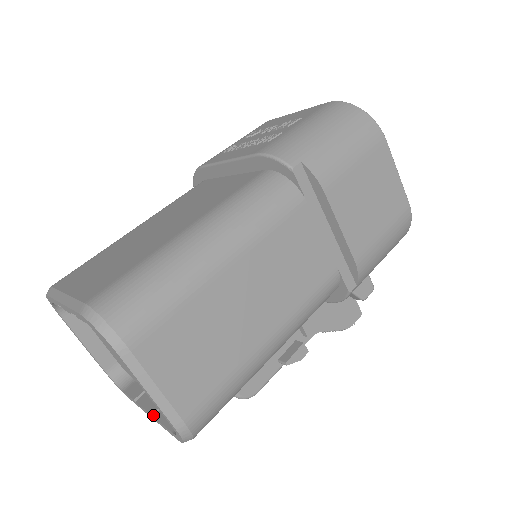
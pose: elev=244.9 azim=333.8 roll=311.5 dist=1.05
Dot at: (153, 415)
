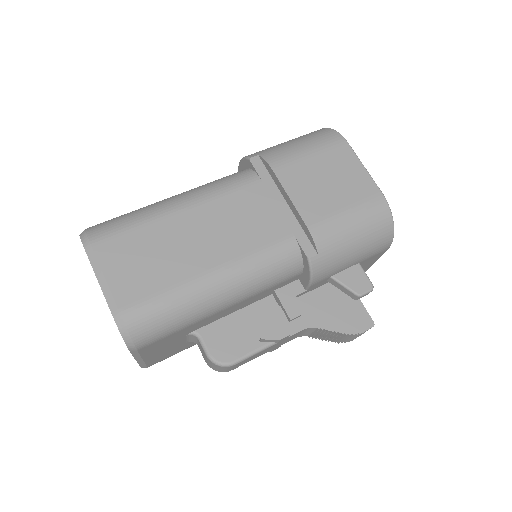
Dot at: occluded
